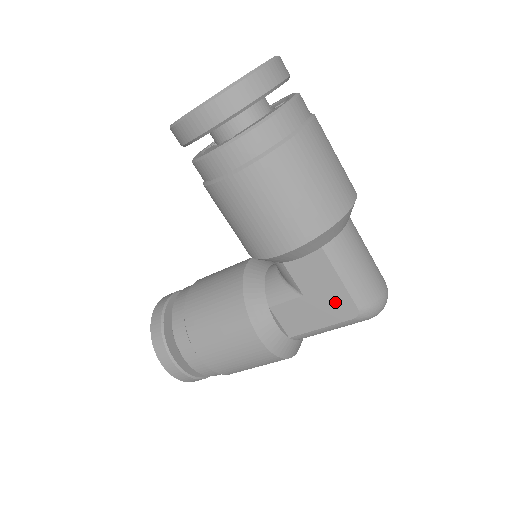
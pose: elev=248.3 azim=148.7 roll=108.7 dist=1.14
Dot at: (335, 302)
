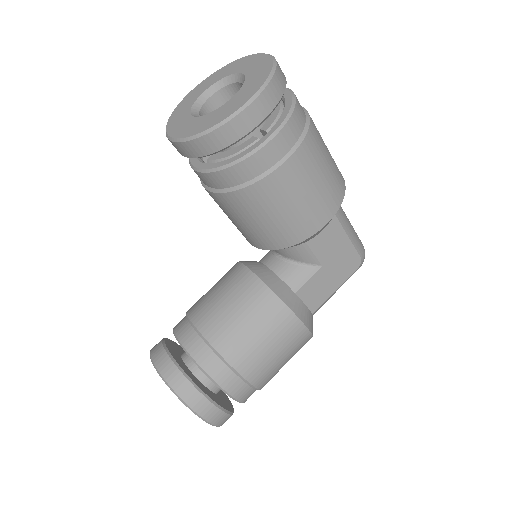
Dot at: (345, 260)
